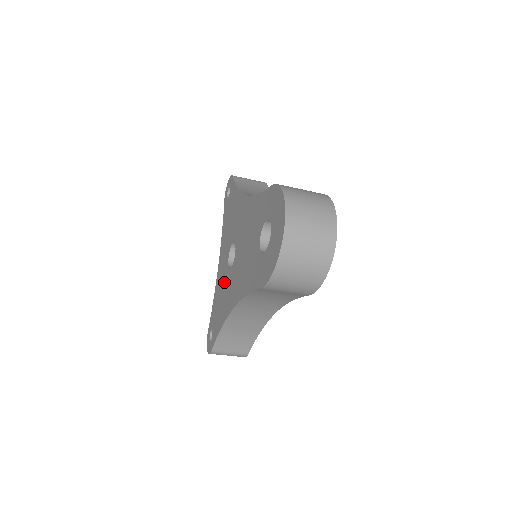
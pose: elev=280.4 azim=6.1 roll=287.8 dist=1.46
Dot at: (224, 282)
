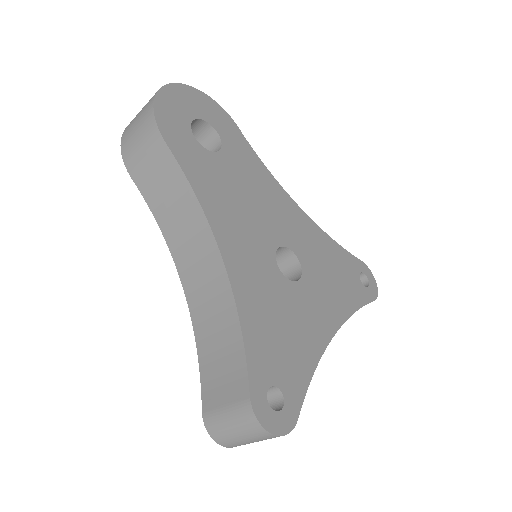
Dot at: occluded
